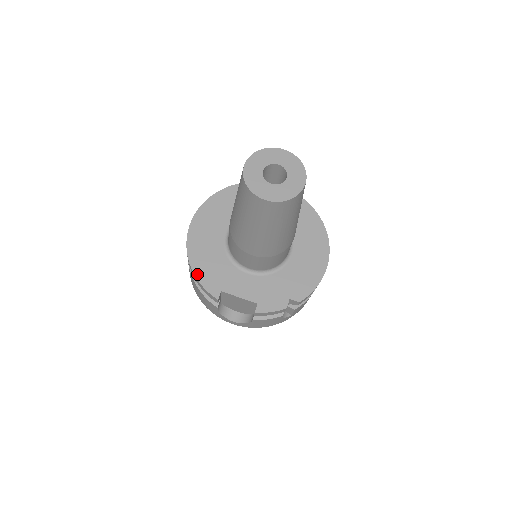
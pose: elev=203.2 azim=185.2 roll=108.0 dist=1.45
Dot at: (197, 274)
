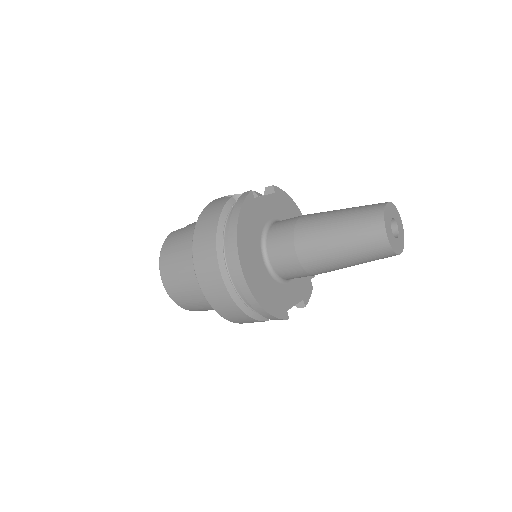
Dot at: (271, 313)
